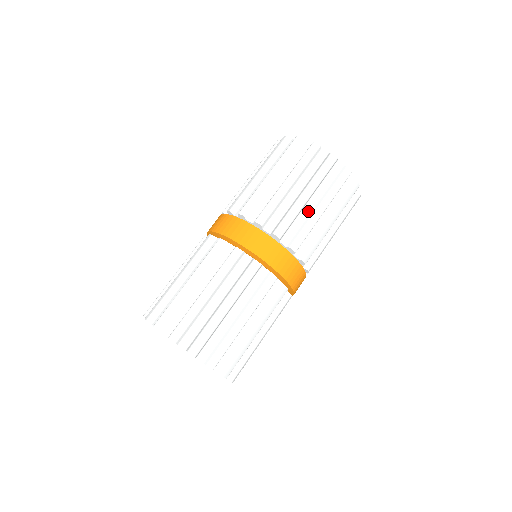
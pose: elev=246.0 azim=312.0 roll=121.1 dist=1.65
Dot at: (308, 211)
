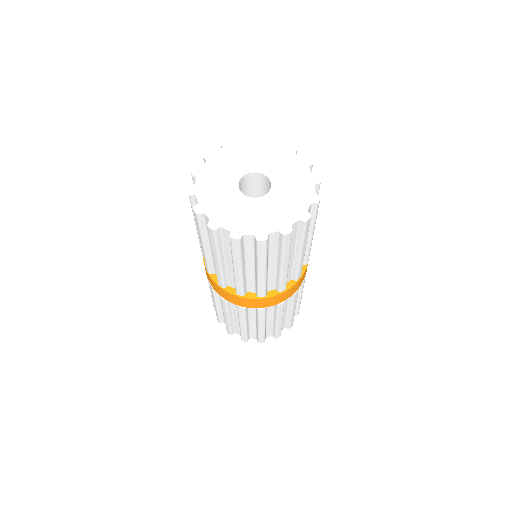
Dot at: occluded
